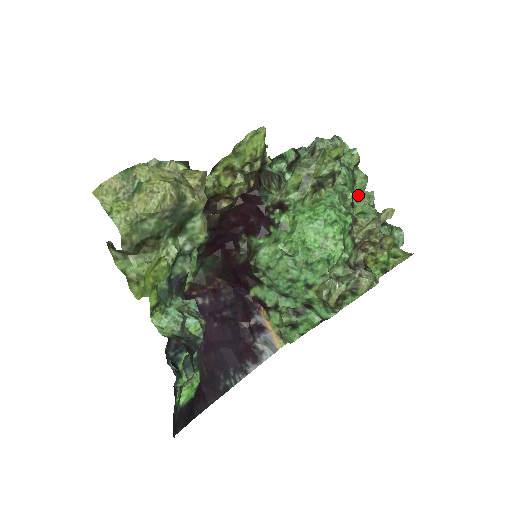
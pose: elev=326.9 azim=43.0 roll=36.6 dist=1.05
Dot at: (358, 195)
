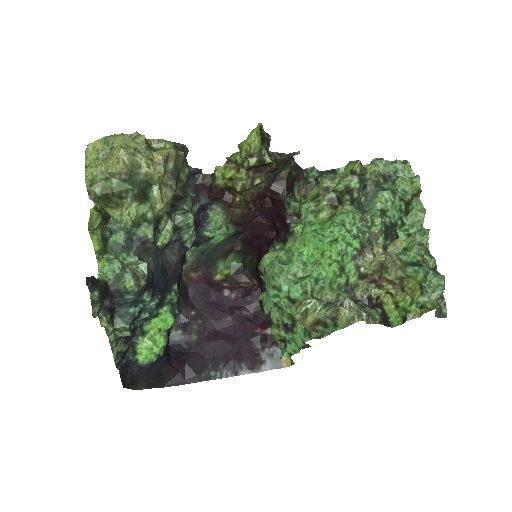
Dot at: (412, 229)
